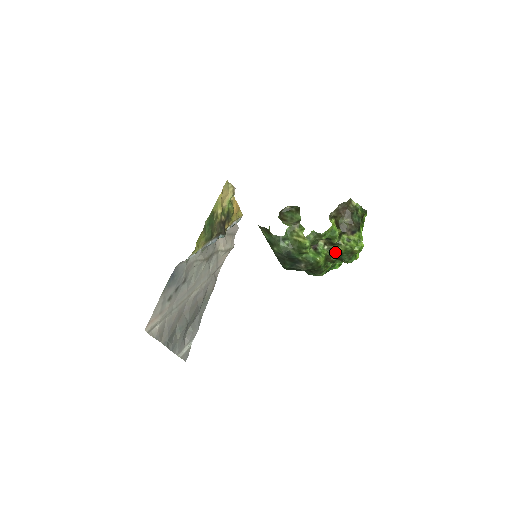
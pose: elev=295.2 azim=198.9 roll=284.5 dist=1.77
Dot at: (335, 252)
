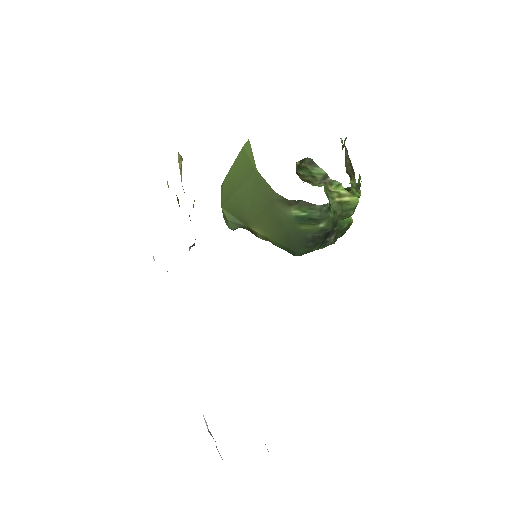
Dot at: occluded
